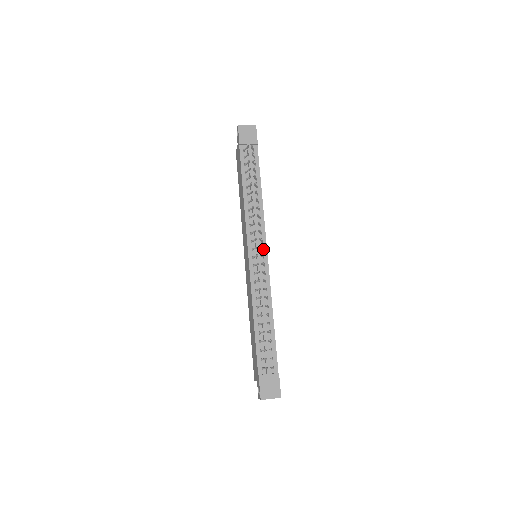
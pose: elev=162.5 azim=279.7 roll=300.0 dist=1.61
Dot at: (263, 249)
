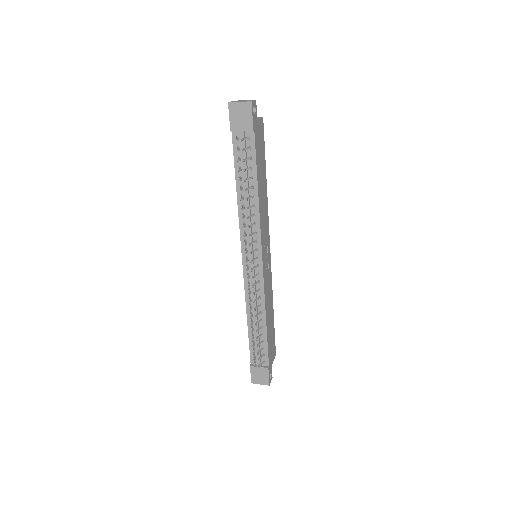
Dot at: (258, 258)
